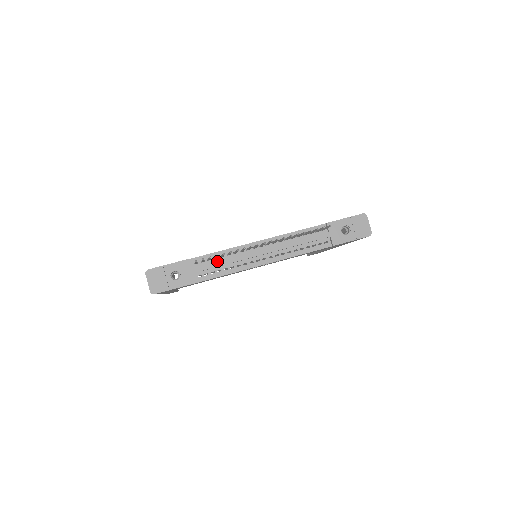
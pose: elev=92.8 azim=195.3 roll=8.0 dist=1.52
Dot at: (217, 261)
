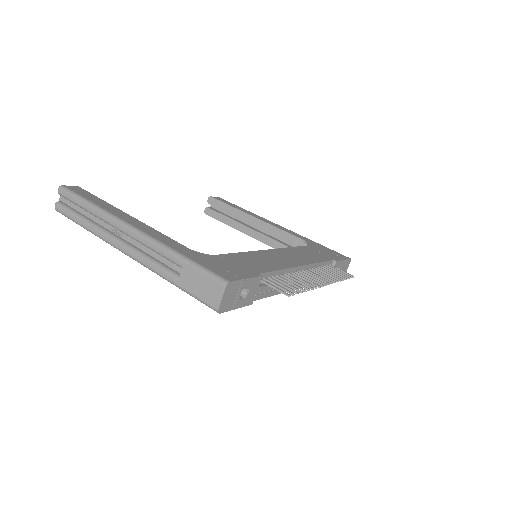
Dot at: occluded
